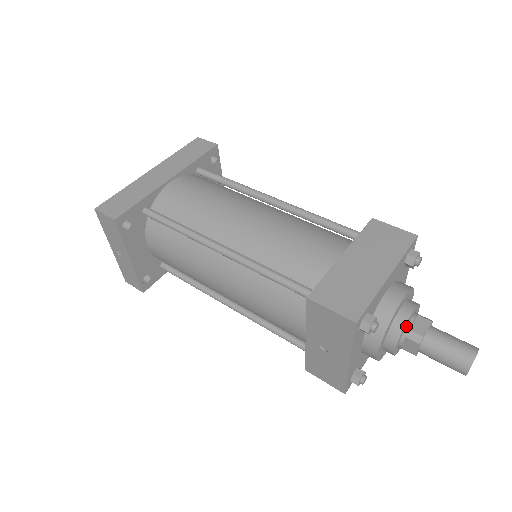
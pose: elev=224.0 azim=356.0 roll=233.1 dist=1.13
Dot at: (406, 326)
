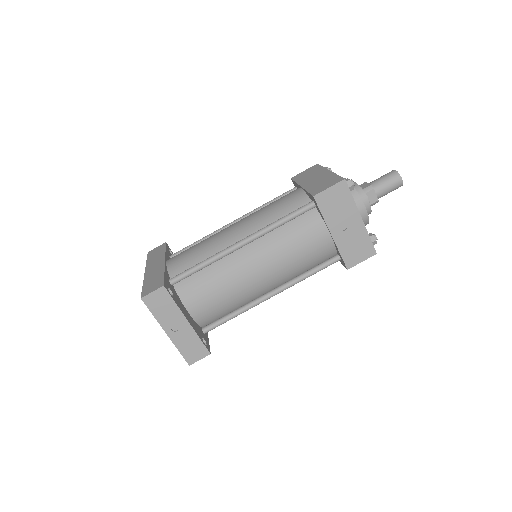
Dot at: occluded
